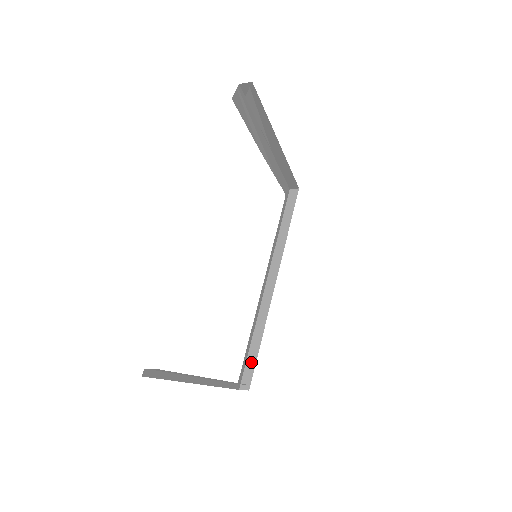
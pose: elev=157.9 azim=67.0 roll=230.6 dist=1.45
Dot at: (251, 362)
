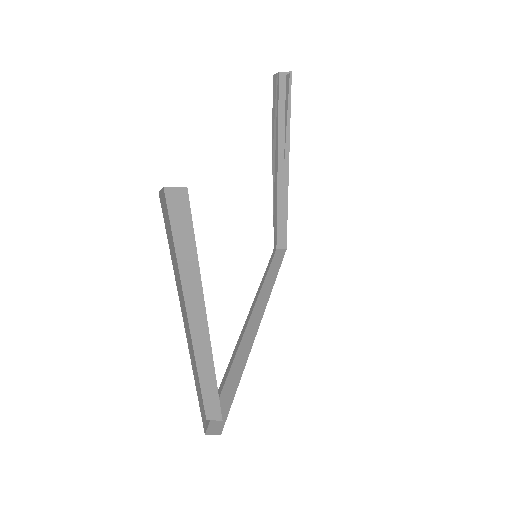
Dot at: (226, 400)
